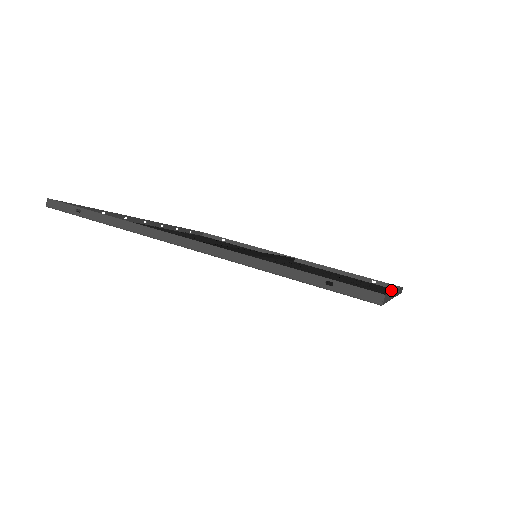
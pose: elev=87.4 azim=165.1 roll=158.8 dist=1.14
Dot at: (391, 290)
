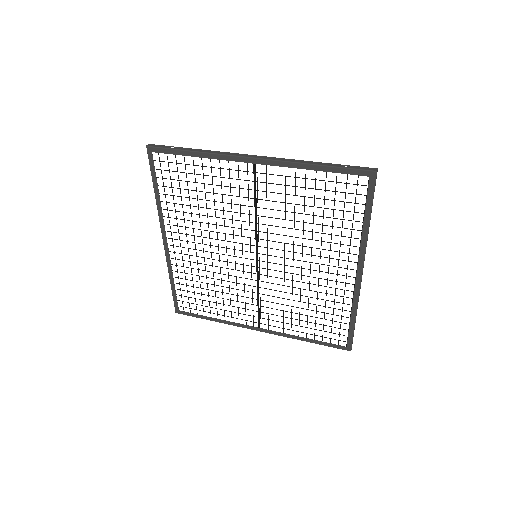
Dot at: occluded
